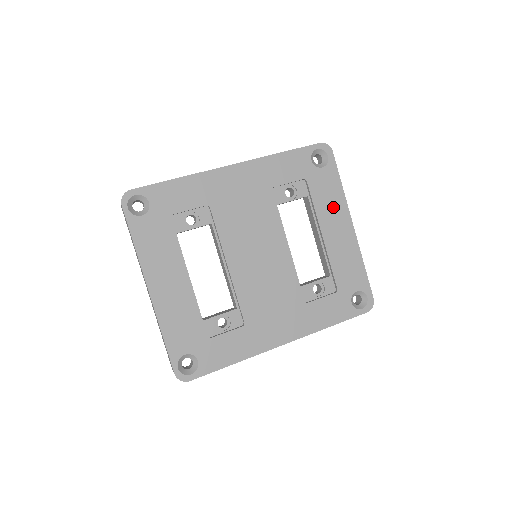
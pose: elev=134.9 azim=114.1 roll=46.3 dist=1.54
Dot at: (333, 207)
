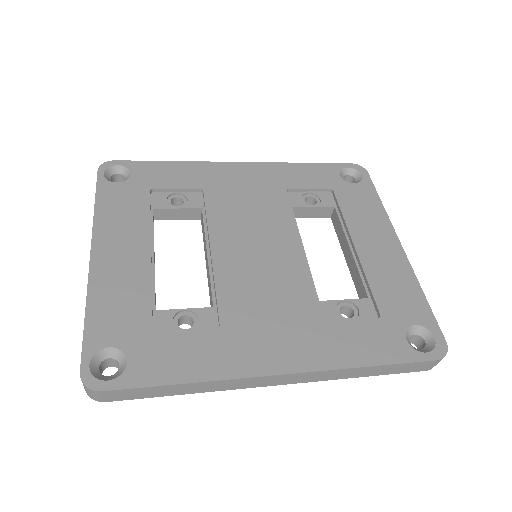
Dot at: (370, 221)
